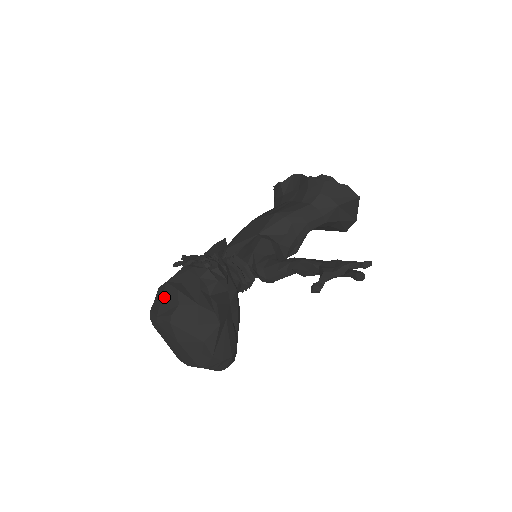
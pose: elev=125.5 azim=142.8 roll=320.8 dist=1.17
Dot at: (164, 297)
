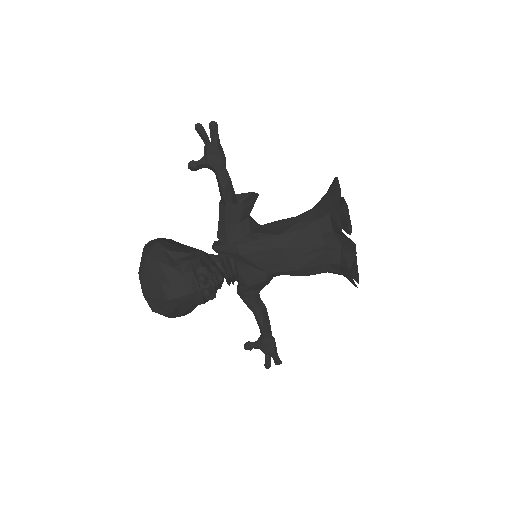
Dot at: (159, 301)
